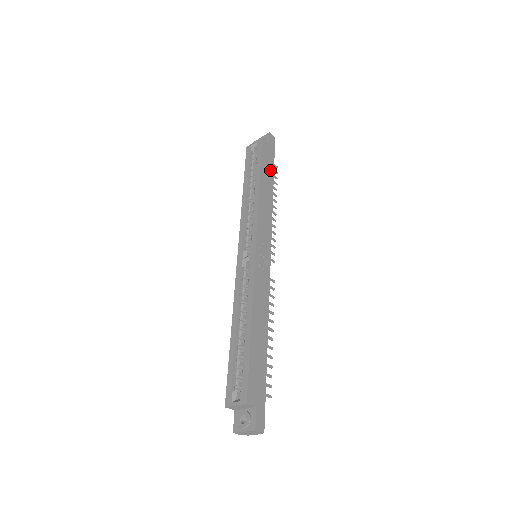
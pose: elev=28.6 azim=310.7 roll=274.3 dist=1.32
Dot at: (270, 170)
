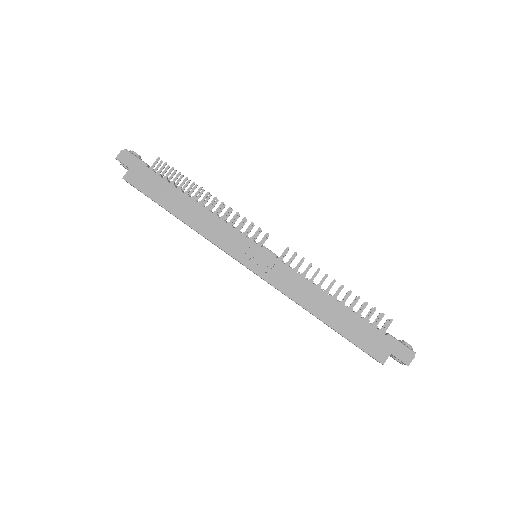
Dot at: (163, 187)
